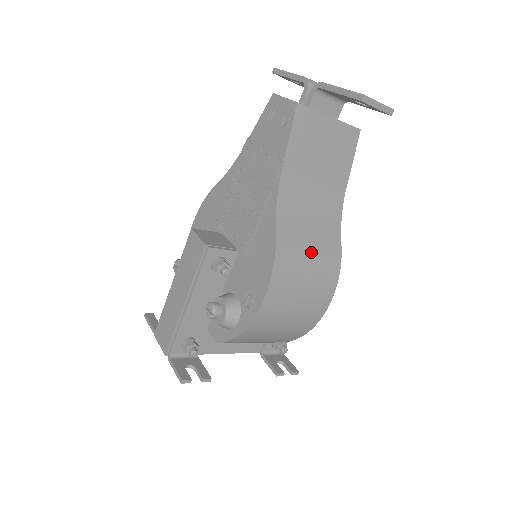
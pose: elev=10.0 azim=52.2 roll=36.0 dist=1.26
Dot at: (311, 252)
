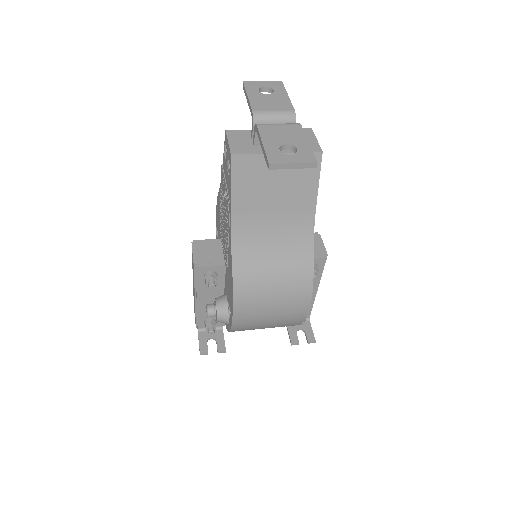
Dot at: (274, 277)
